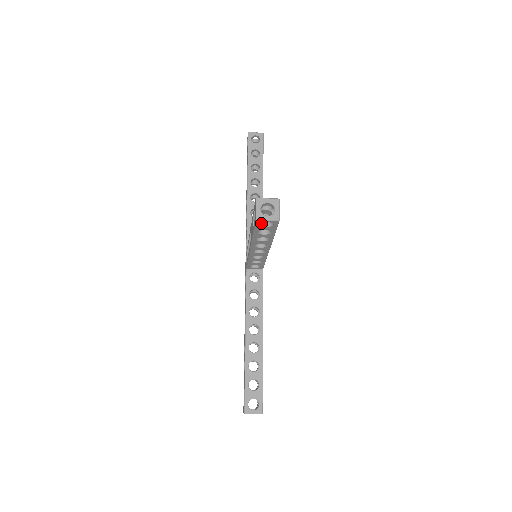
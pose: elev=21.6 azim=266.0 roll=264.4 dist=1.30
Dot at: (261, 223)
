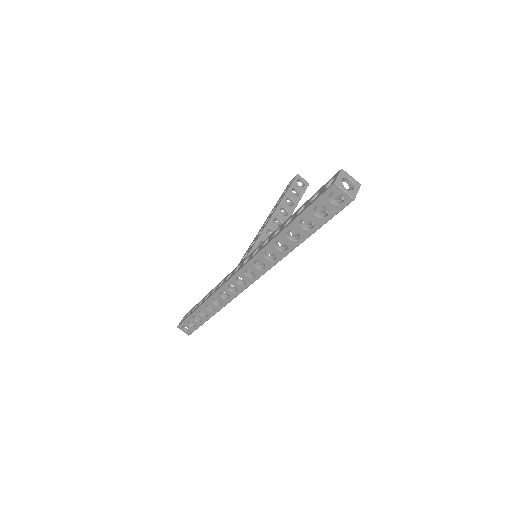
Dot at: (296, 184)
